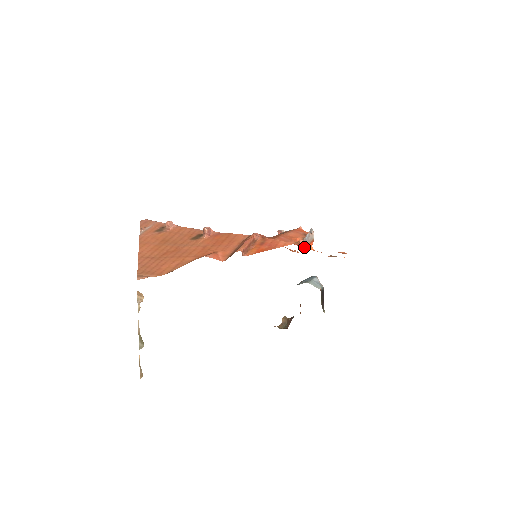
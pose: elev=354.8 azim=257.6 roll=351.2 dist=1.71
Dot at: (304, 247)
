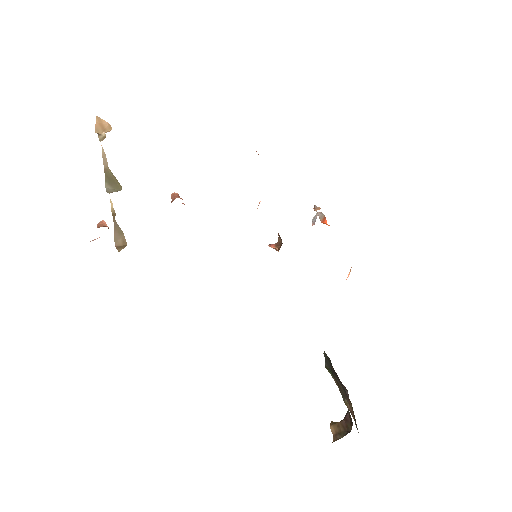
Dot at: occluded
